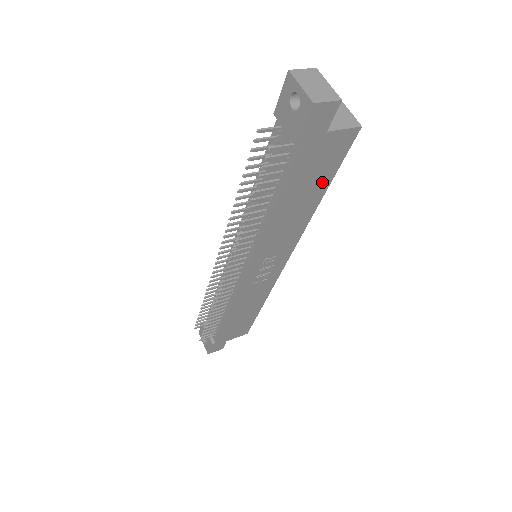
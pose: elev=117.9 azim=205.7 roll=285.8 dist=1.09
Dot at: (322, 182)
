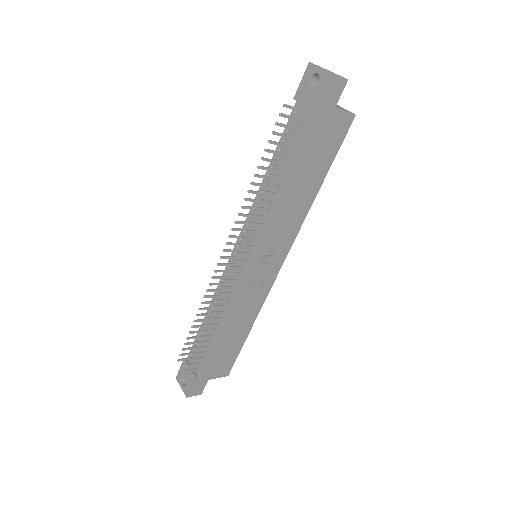
Dot at: (324, 165)
